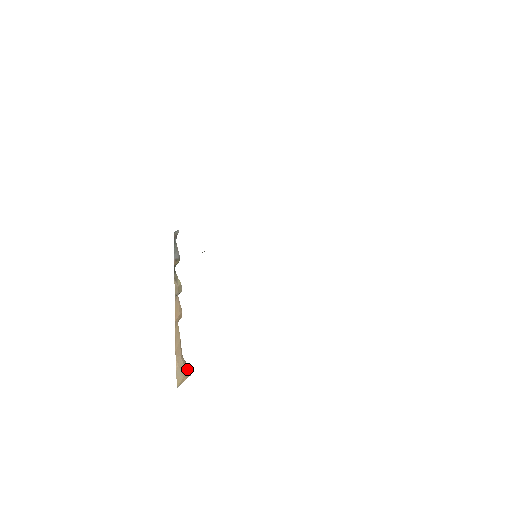
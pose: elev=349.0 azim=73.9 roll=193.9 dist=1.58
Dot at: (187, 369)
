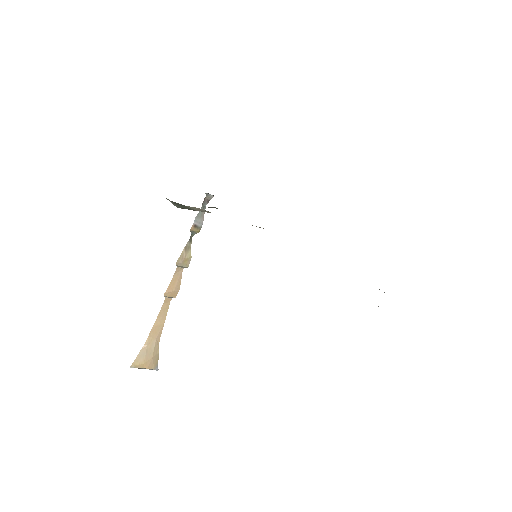
Dot at: (156, 360)
